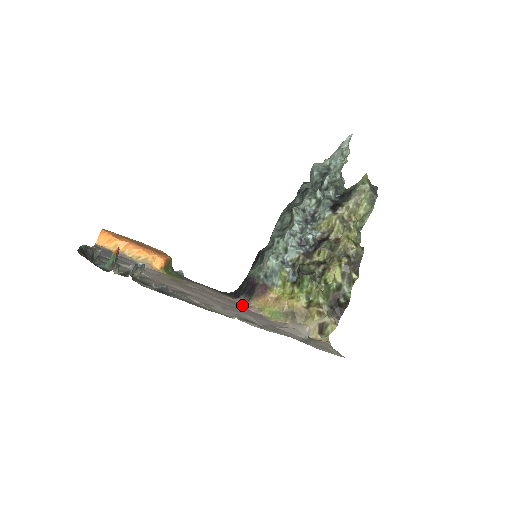
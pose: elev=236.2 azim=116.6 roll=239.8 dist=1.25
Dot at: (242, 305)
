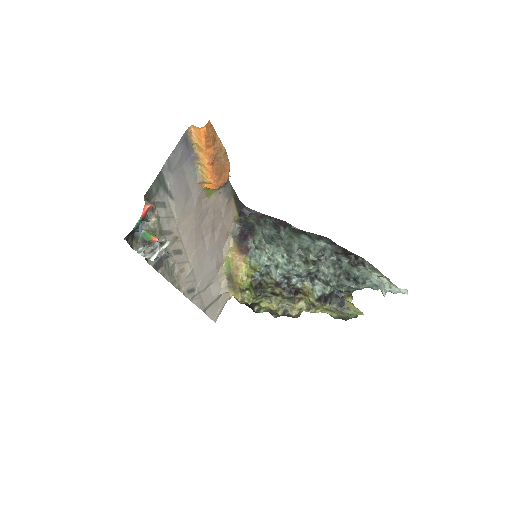
Dot at: (225, 239)
